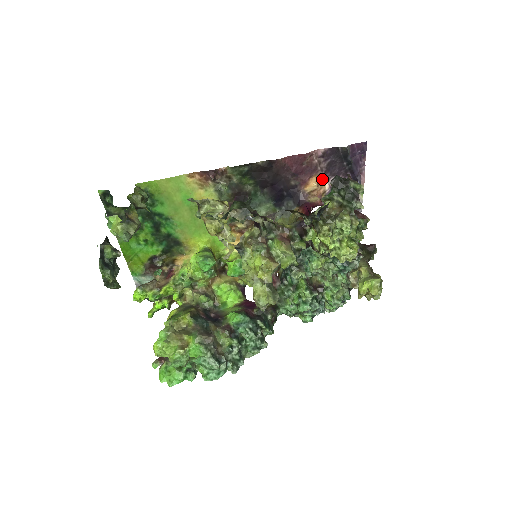
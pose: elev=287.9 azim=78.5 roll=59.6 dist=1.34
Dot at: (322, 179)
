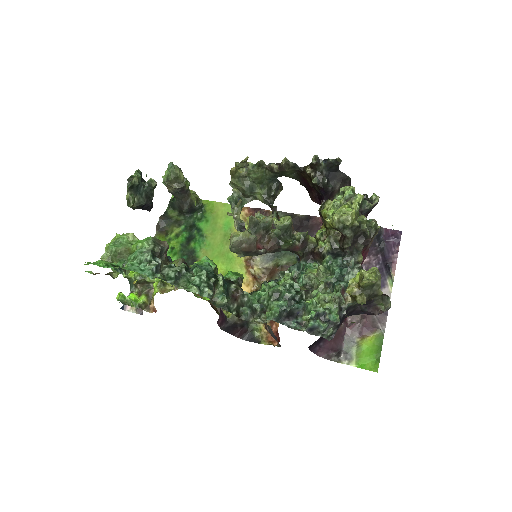
Dot at: occluded
